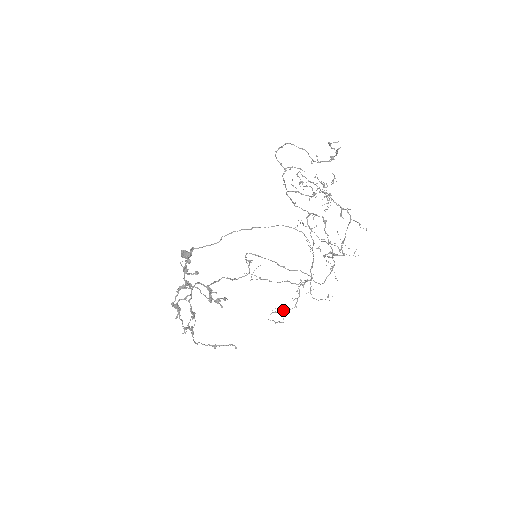
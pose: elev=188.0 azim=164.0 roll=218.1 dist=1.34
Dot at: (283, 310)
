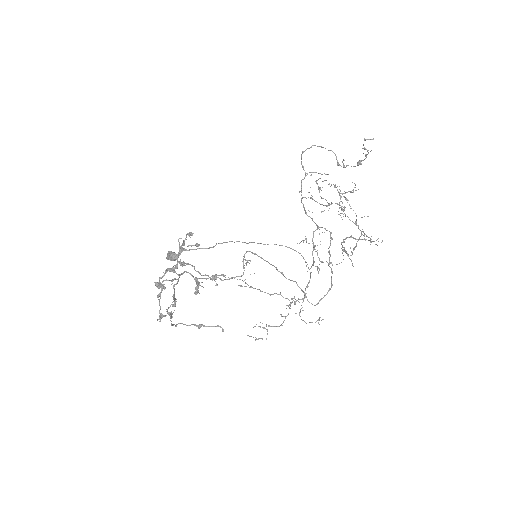
Dot at: (268, 326)
